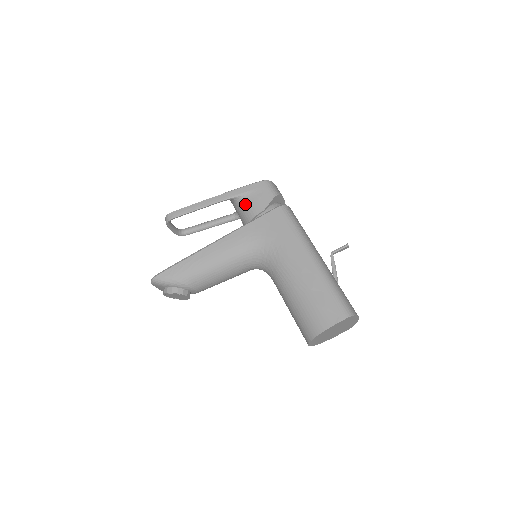
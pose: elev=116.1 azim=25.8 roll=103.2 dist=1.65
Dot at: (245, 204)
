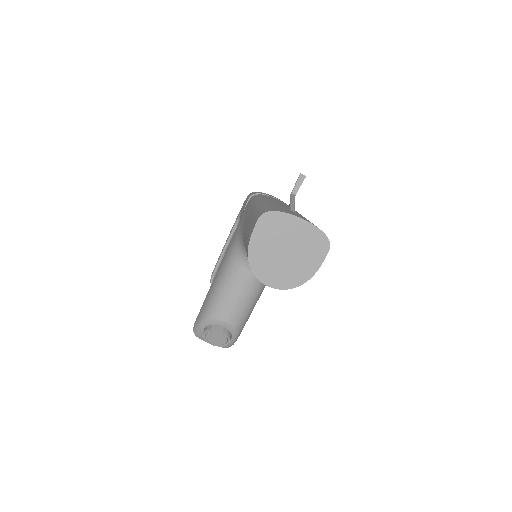
Dot at: occluded
